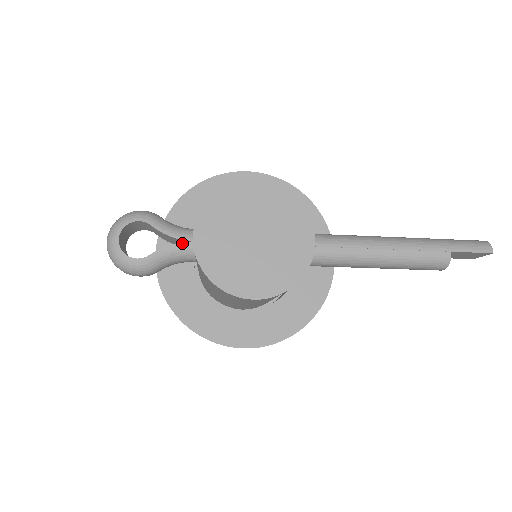
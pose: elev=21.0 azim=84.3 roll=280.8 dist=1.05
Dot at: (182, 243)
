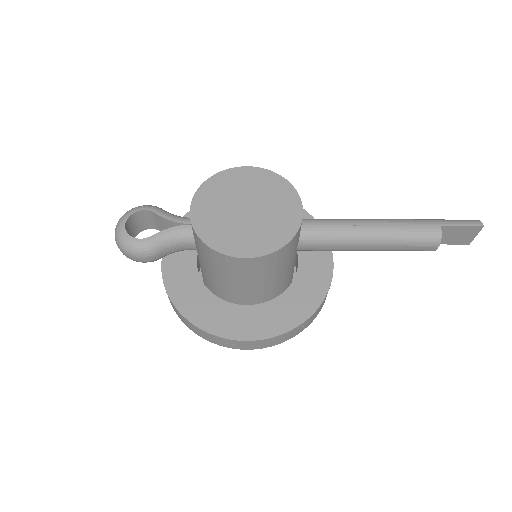
Dot at: (182, 226)
